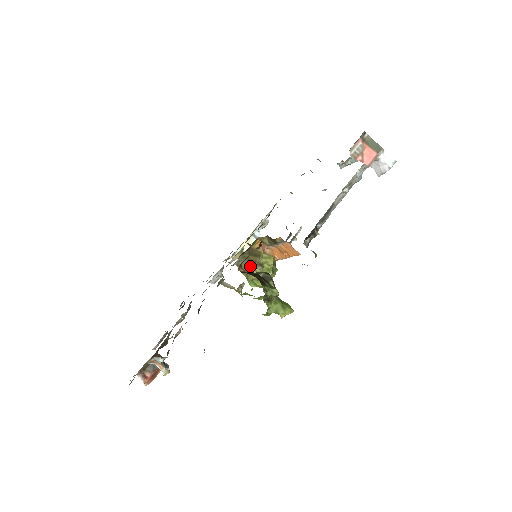
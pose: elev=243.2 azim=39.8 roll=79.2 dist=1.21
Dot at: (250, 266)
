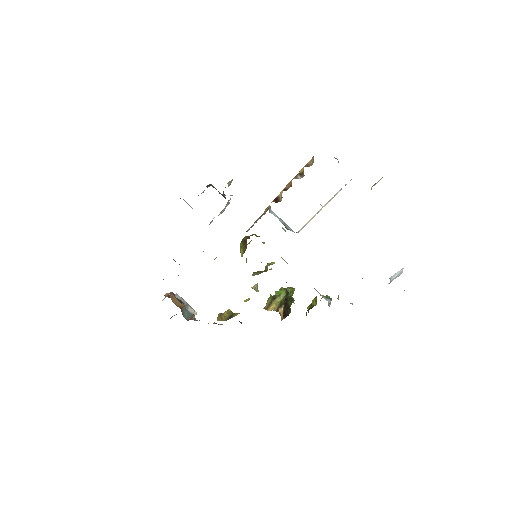
Dot at: occluded
